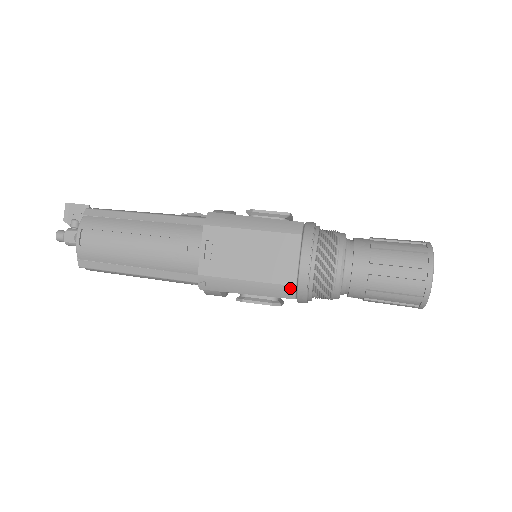
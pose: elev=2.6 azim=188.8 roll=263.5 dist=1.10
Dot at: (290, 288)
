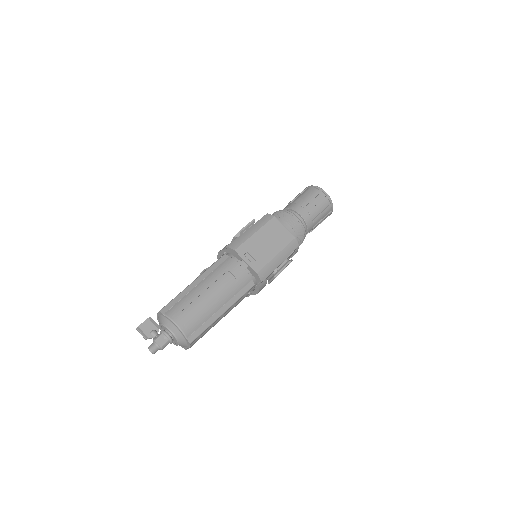
Dot at: (294, 241)
